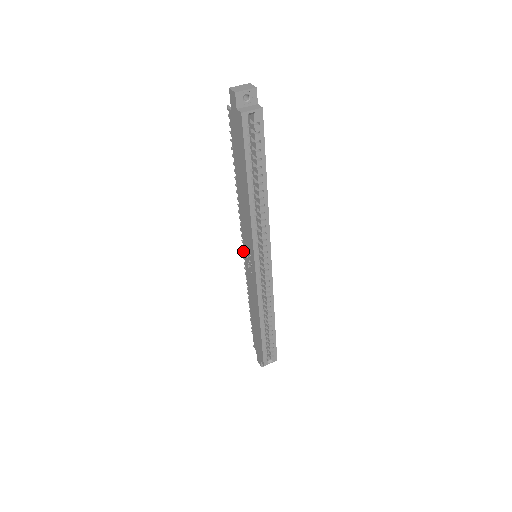
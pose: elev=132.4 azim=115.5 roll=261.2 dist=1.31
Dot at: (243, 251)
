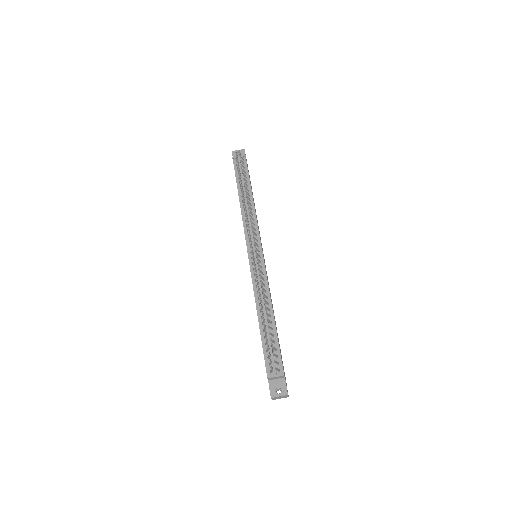
Dot at: (249, 235)
